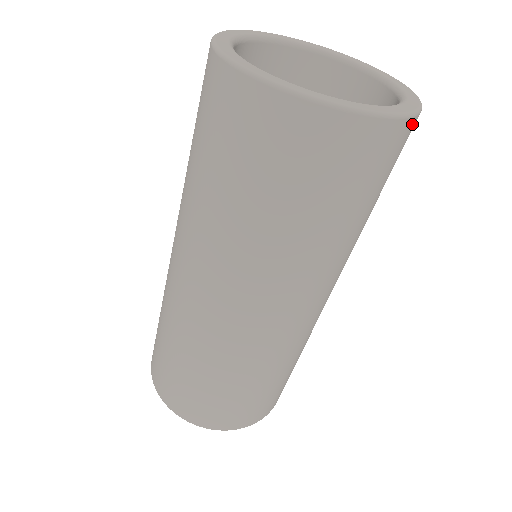
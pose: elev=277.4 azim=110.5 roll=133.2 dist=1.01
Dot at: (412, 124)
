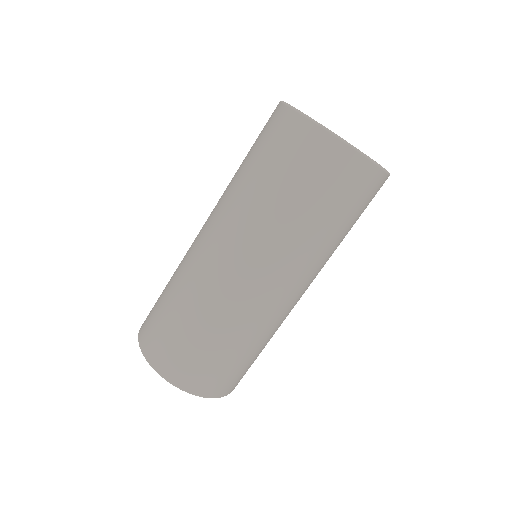
Dot at: occluded
